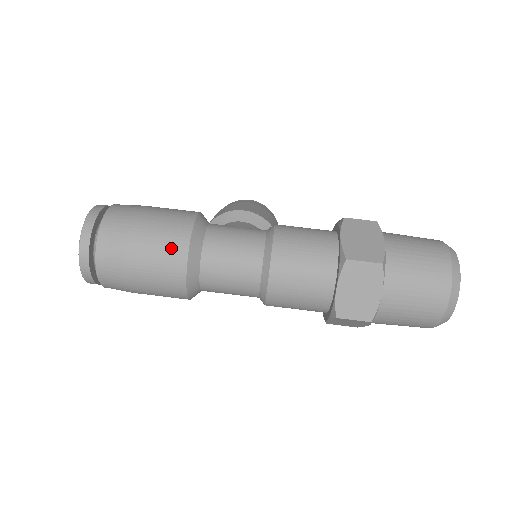
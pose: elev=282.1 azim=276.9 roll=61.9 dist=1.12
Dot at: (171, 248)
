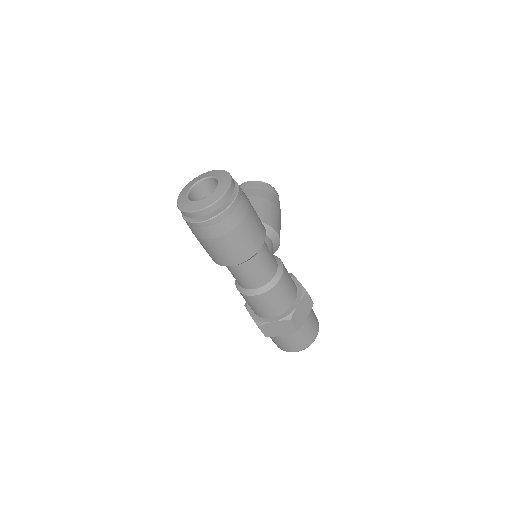
Dot at: (241, 253)
